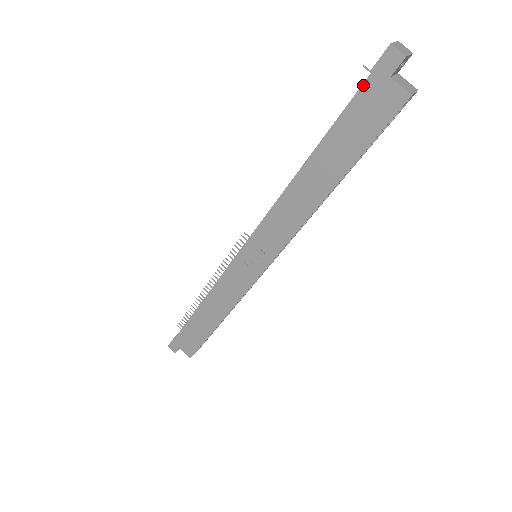
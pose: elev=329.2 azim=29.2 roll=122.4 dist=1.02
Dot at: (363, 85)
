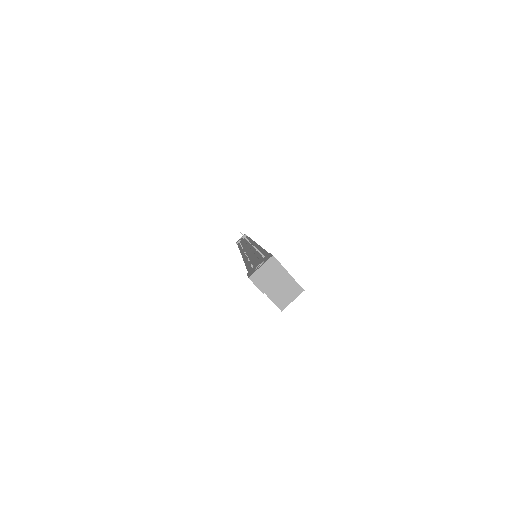
Dot at: occluded
